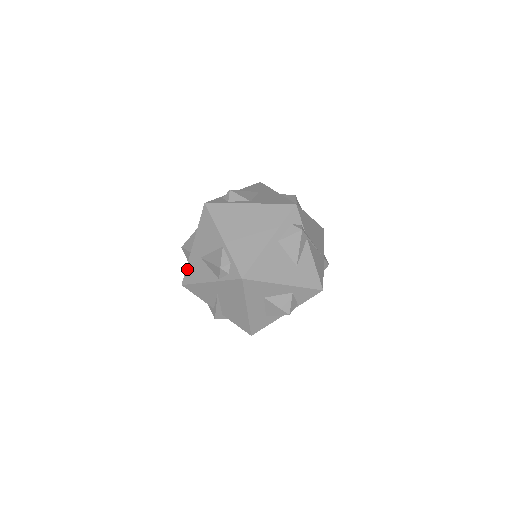
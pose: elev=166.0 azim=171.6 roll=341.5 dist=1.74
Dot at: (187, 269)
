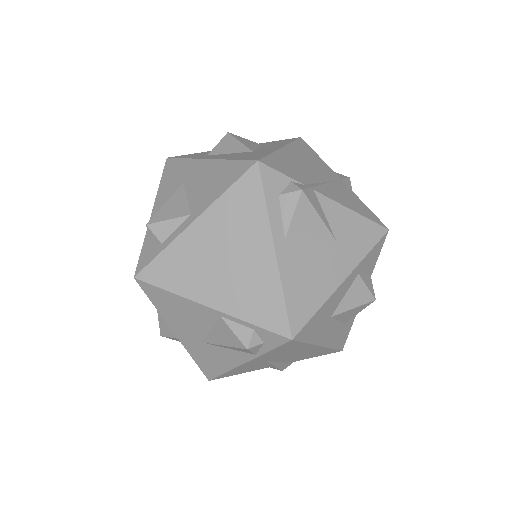
Dot at: (197, 363)
